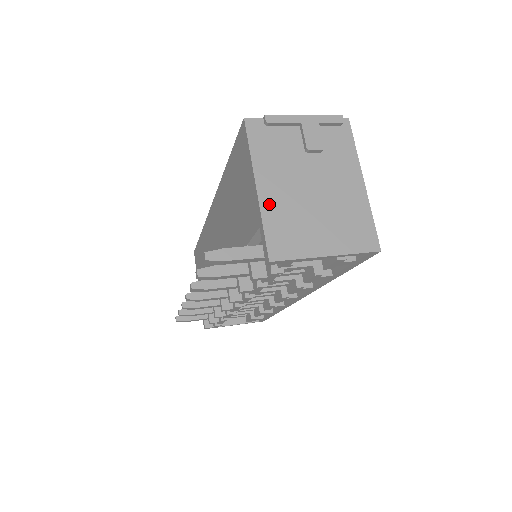
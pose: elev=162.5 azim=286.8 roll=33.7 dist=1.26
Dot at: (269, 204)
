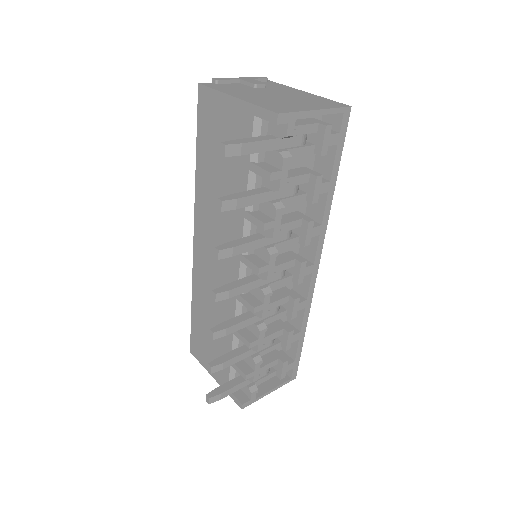
Dot at: (251, 100)
